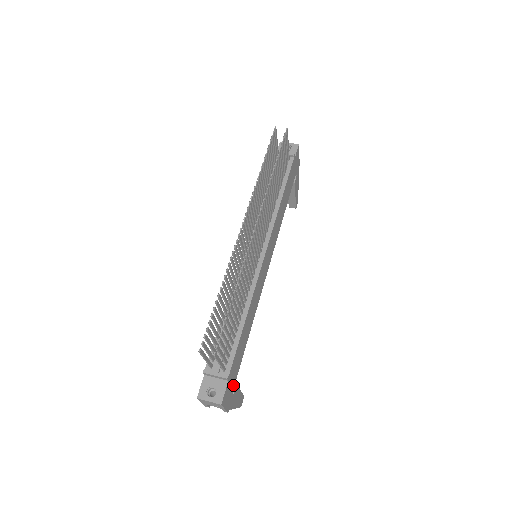
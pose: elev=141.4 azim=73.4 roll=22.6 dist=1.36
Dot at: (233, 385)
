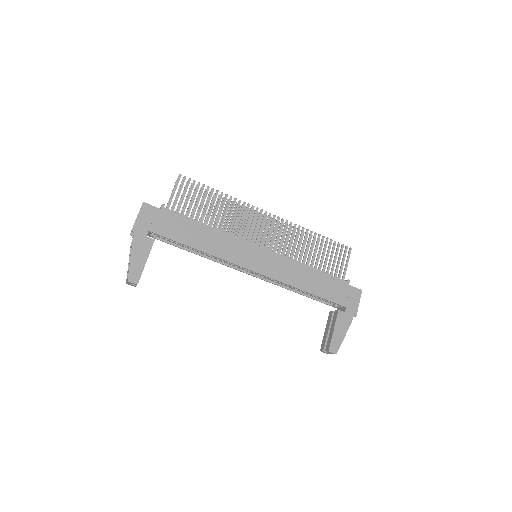
Dot at: (155, 229)
